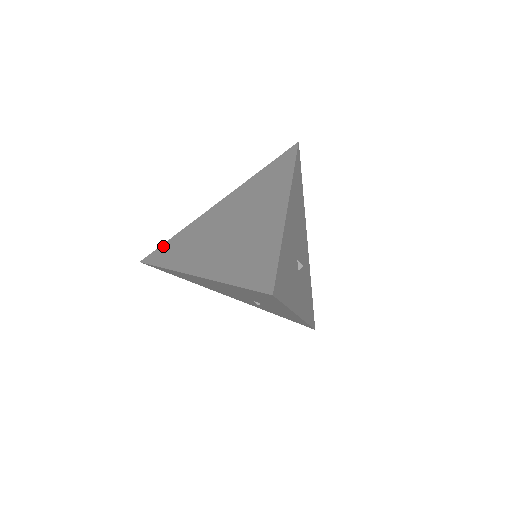
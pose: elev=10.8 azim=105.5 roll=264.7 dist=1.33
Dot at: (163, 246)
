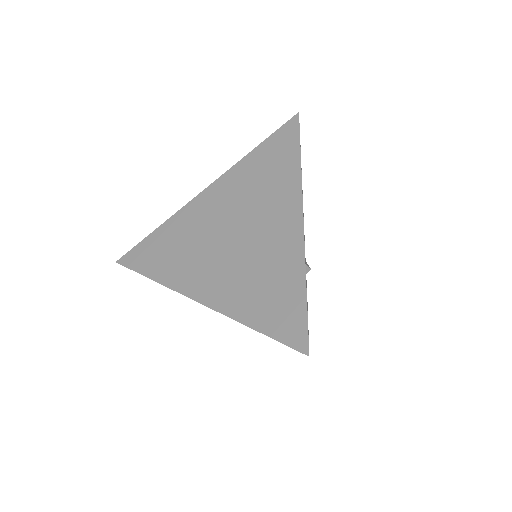
Dot at: (143, 244)
